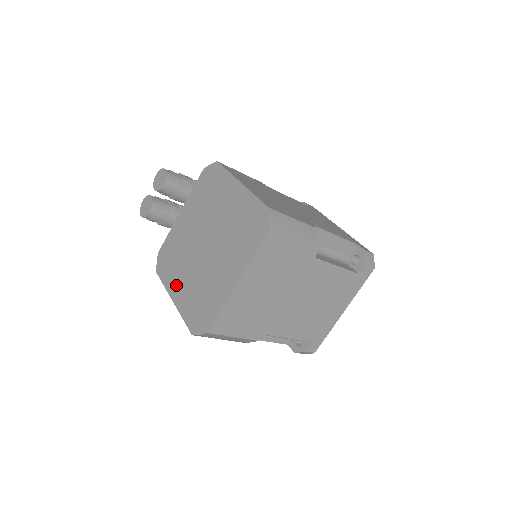
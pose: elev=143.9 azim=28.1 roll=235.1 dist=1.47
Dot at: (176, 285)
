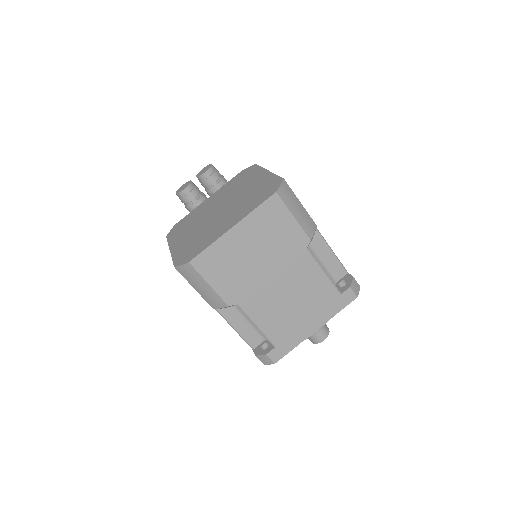
Dot at: (179, 239)
